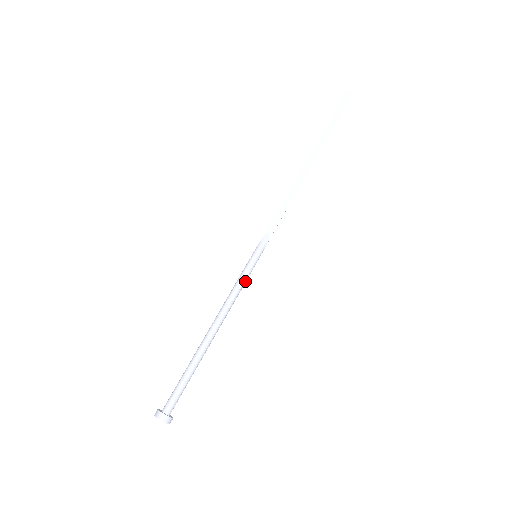
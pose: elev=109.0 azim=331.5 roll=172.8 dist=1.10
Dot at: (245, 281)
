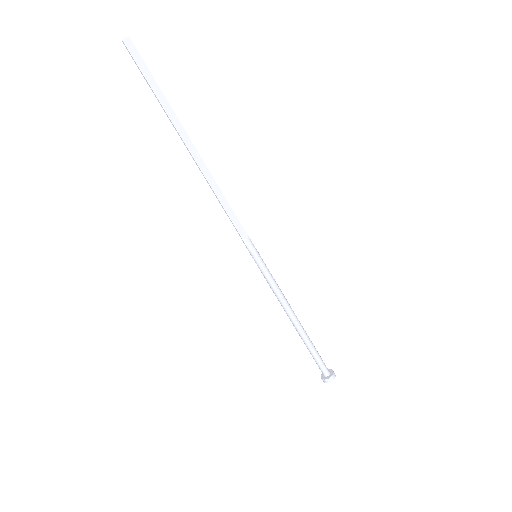
Dot at: (272, 277)
